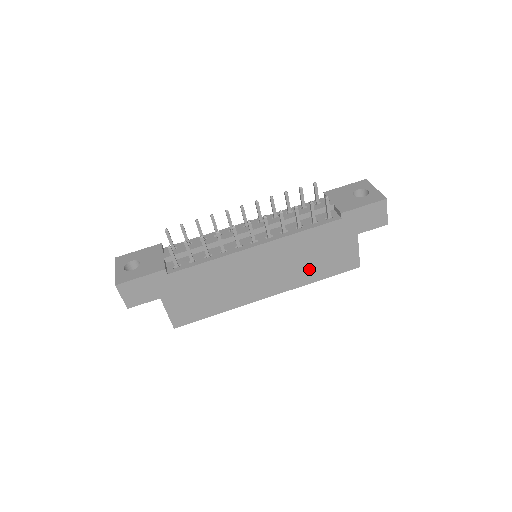
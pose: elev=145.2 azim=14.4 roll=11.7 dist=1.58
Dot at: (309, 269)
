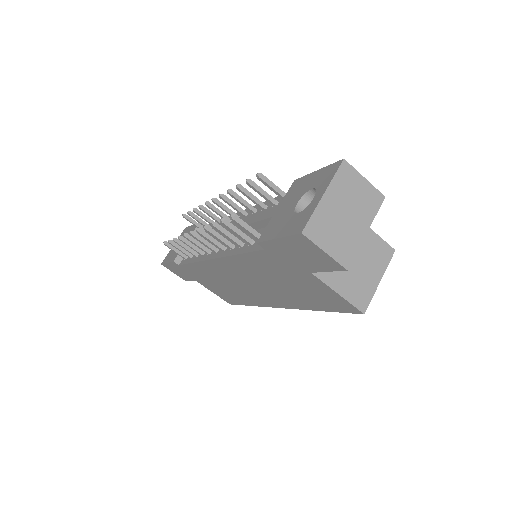
Dot at: (292, 295)
